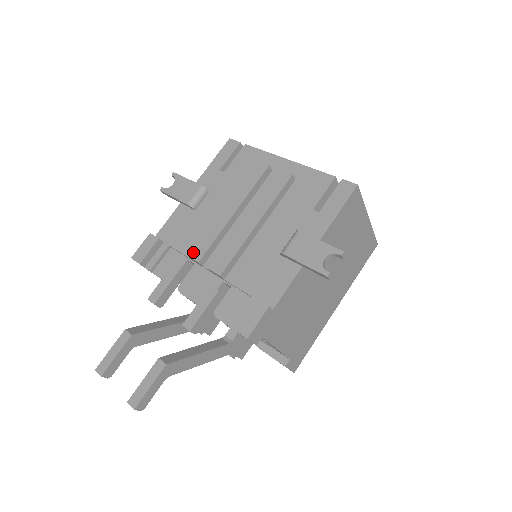
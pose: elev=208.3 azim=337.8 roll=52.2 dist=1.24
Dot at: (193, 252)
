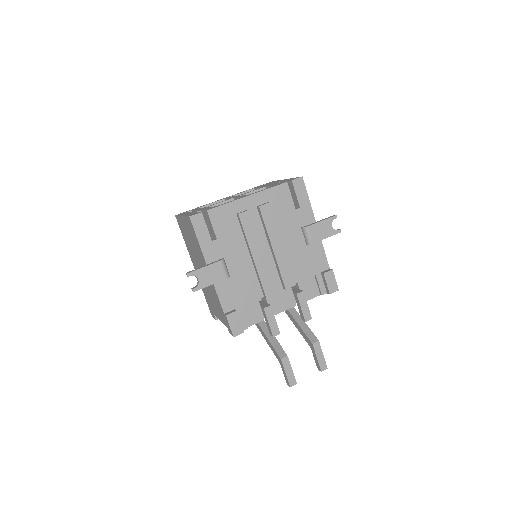
Dot at: (267, 293)
